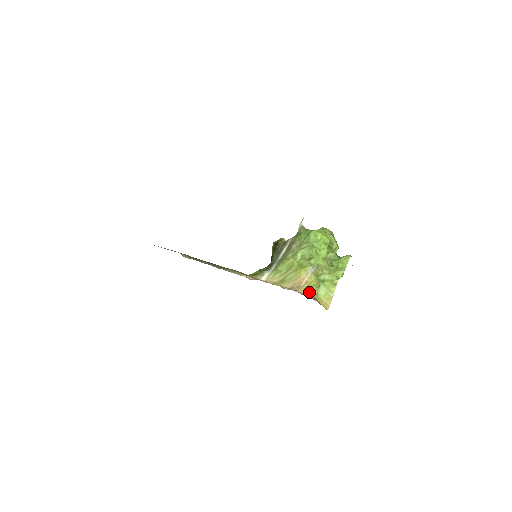
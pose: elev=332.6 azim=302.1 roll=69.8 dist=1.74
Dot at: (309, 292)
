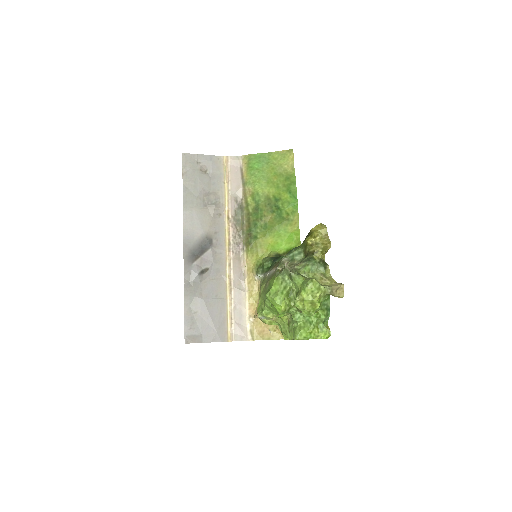
Dot at: occluded
